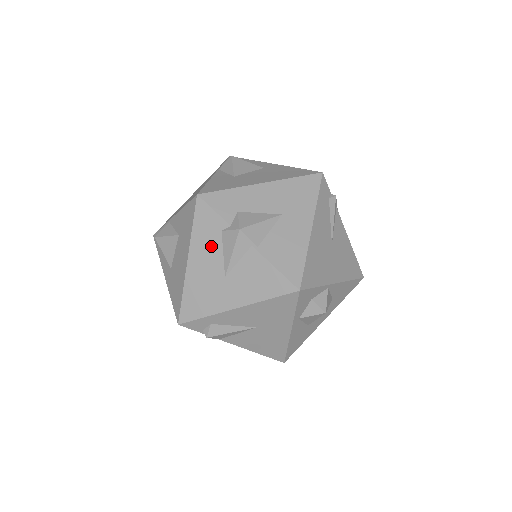
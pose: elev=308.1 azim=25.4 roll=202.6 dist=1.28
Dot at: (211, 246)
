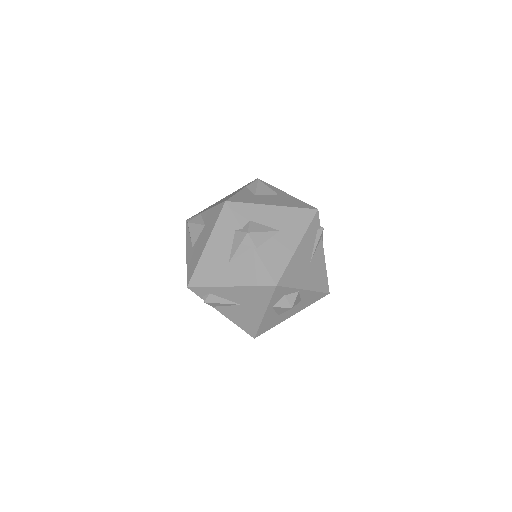
Dot at: (225, 239)
